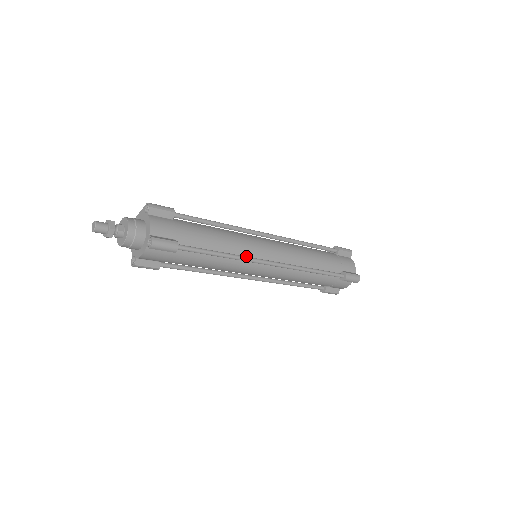
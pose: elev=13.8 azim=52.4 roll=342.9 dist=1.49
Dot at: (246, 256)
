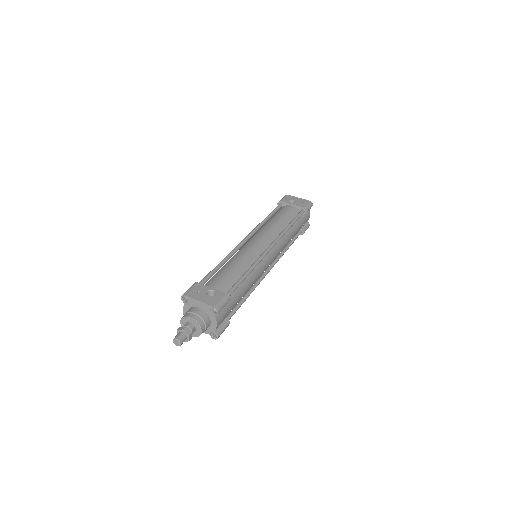
Dot at: occluded
